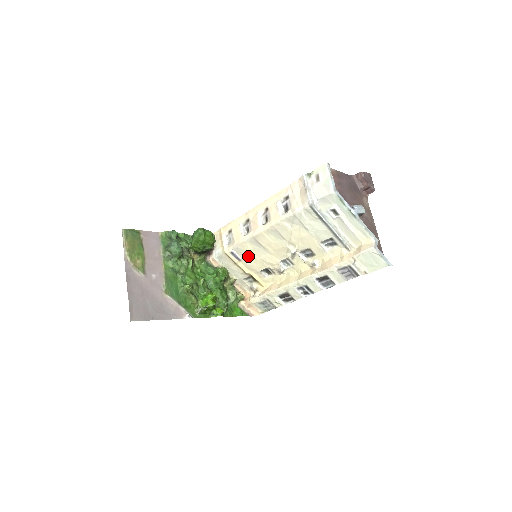
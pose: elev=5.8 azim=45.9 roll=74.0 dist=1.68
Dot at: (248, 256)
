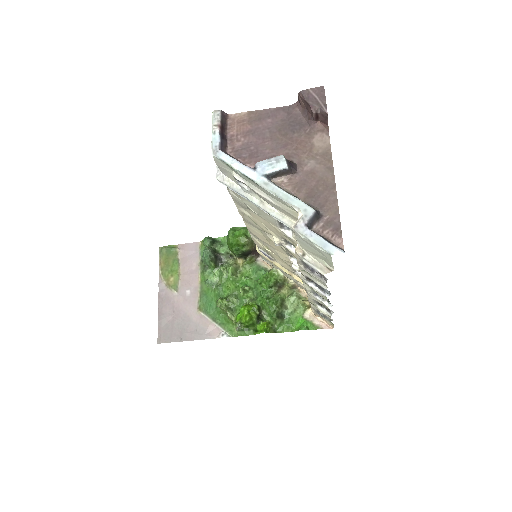
Dot at: (270, 254)
